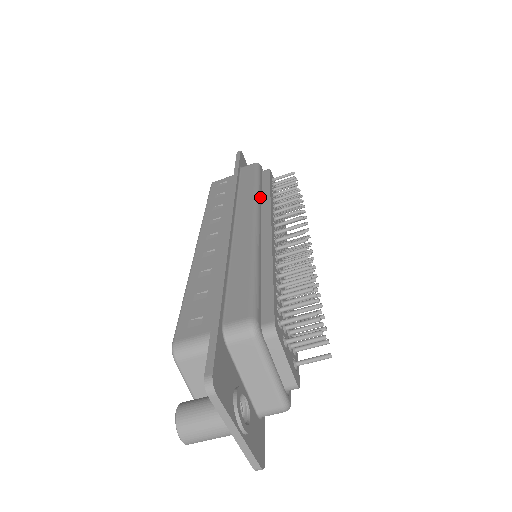
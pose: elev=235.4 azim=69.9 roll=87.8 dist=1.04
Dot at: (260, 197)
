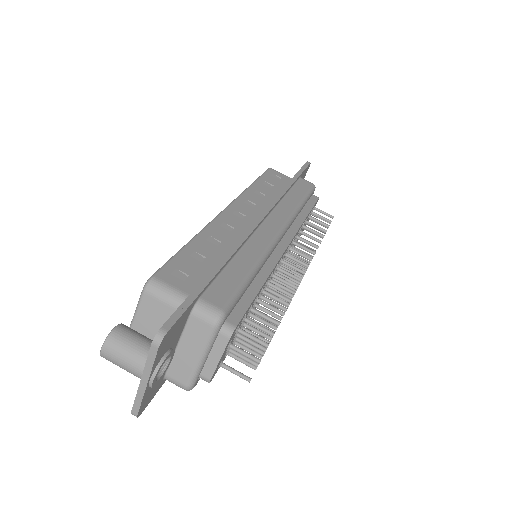
Dot at: (296, 216)
